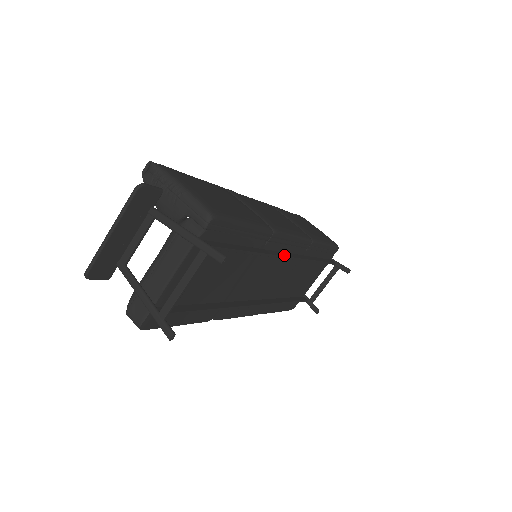
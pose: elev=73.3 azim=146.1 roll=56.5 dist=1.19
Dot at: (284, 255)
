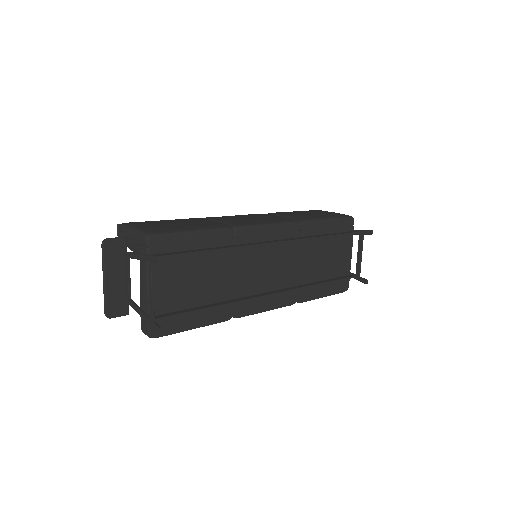
Dot at: (264, 243)
